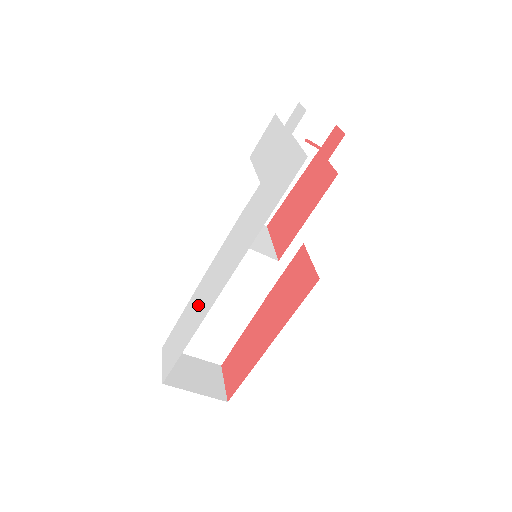
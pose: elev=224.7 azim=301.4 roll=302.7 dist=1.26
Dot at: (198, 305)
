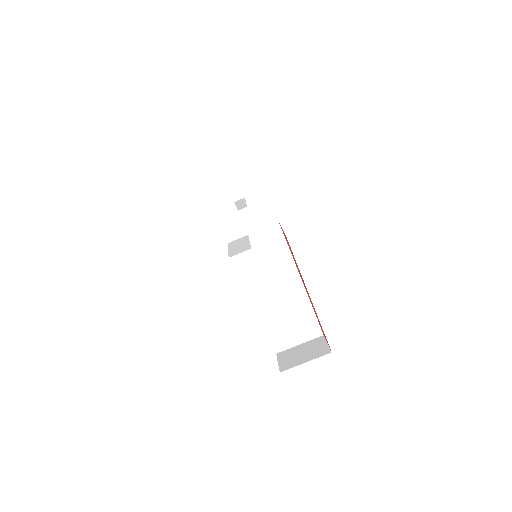
Dot at: occluded
